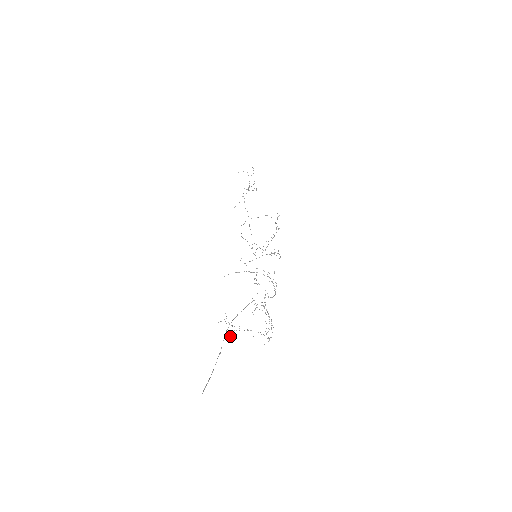
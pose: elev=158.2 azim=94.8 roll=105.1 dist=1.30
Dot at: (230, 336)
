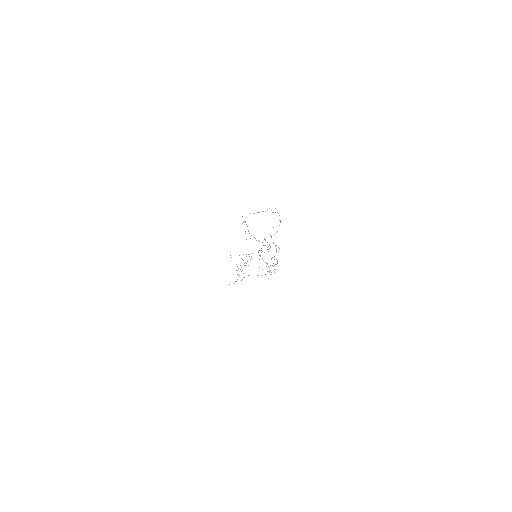
Dot at: occluded
